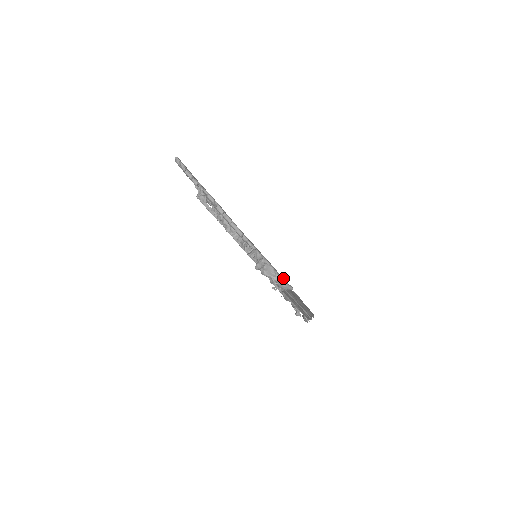
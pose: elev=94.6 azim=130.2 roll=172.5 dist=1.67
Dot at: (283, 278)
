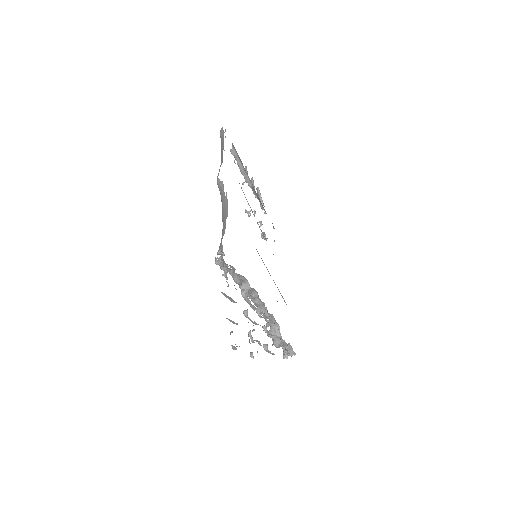
Dot at: (290, 345)
